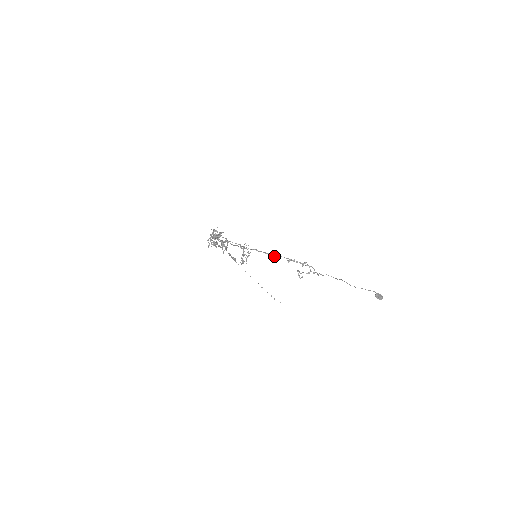
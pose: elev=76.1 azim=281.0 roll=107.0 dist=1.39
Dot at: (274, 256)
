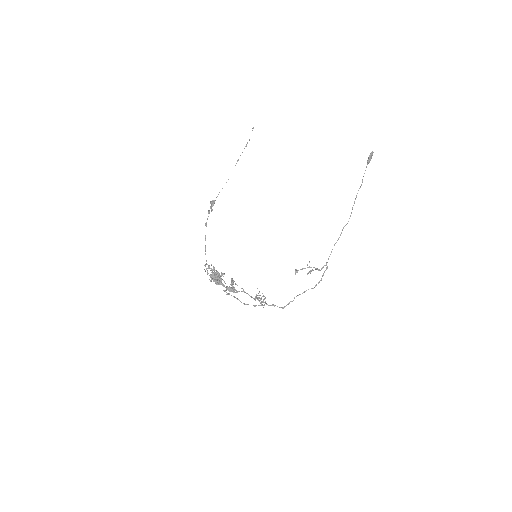
Dot at: occluded
